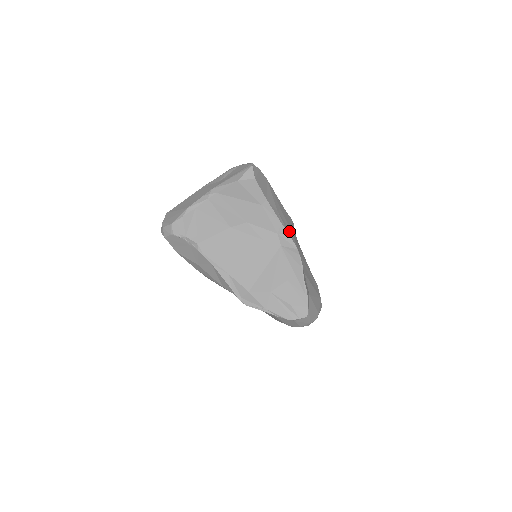
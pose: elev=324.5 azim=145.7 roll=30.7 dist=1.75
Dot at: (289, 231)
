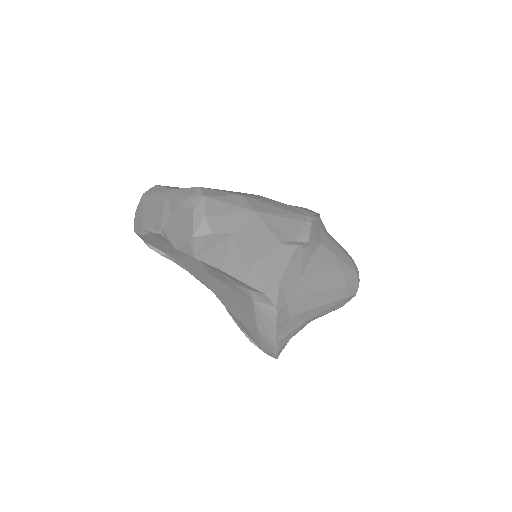
Dot at: (268, 286)
